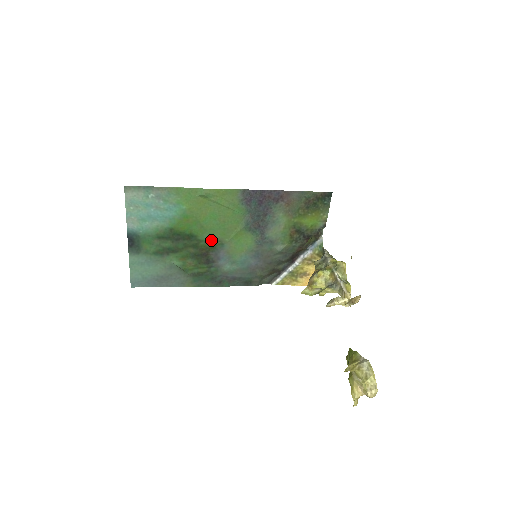
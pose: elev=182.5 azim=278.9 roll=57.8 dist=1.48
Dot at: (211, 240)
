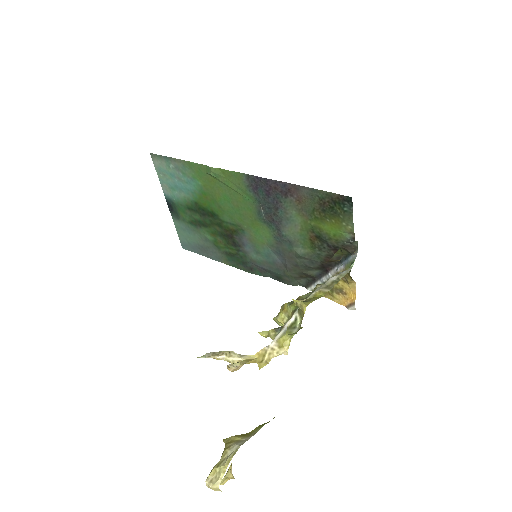
Dot at: (232, 223)
